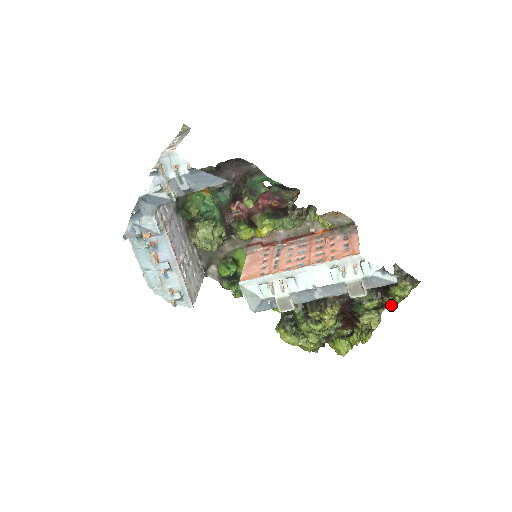
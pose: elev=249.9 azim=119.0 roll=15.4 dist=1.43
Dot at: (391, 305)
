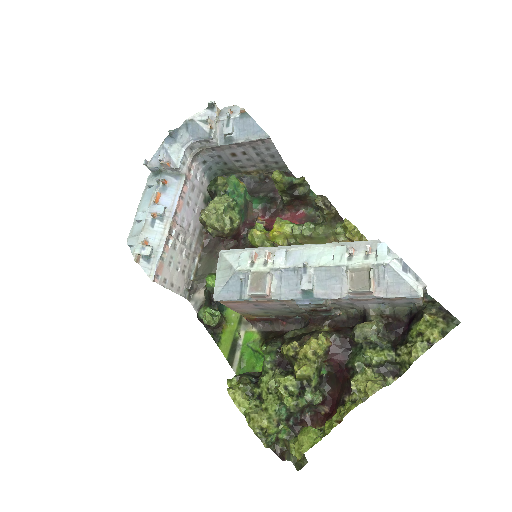
Dot at: (407, 358)
